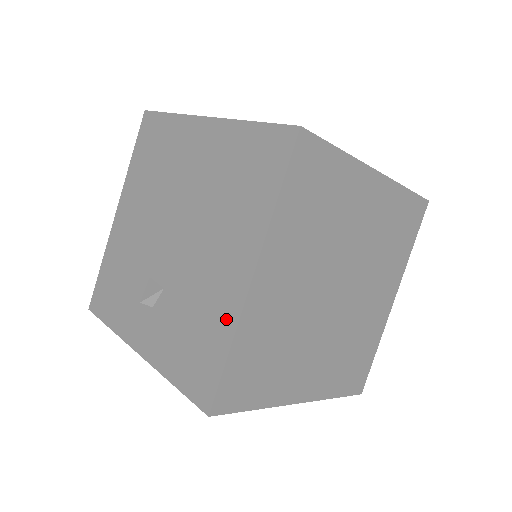
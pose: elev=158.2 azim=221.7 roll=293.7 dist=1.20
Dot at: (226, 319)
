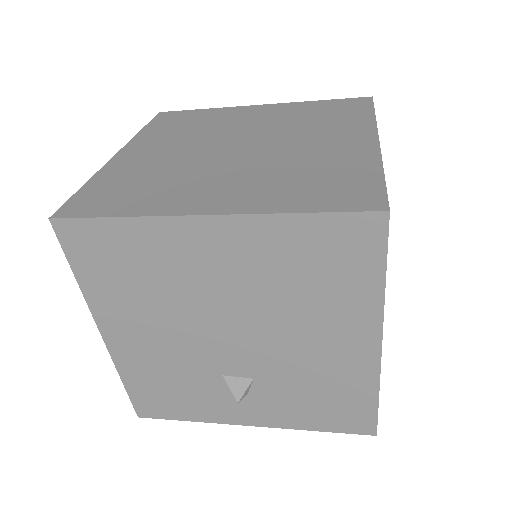
Dot at: (363, 380)
